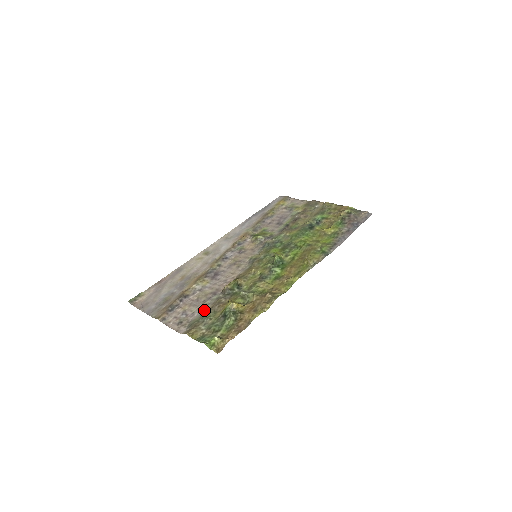
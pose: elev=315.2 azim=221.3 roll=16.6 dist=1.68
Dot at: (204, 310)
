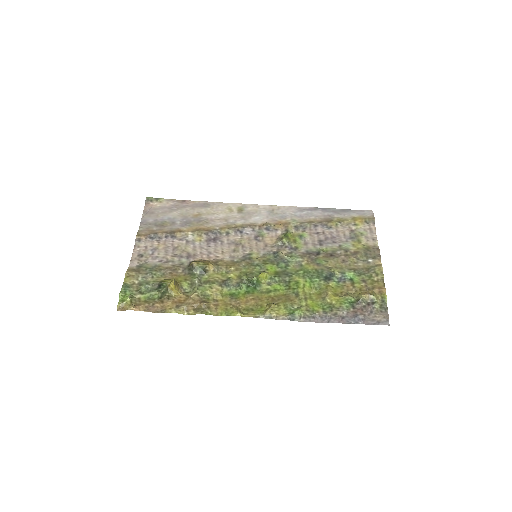
Dot at: (162, 264)
